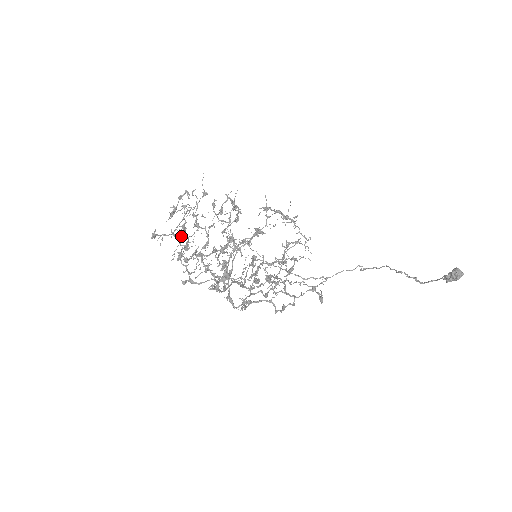
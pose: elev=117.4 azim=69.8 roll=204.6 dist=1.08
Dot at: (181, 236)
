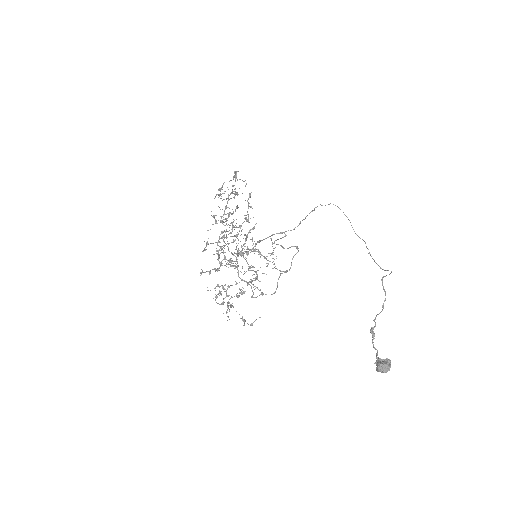
Dot at: (215, 219)
